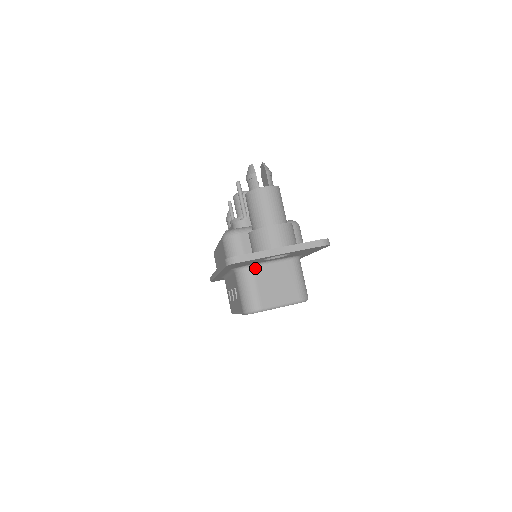
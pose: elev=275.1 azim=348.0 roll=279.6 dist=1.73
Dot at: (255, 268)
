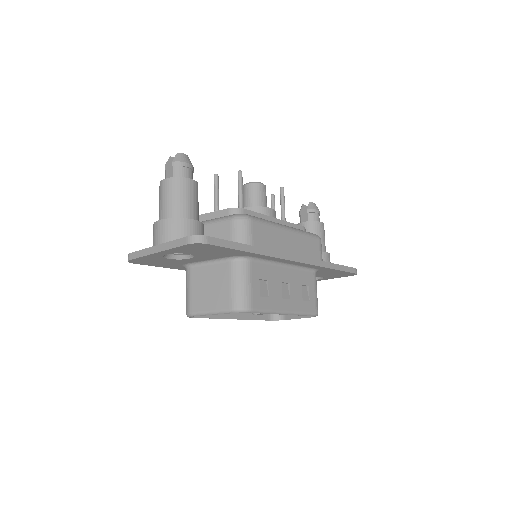
Dot at: (192, 268)
